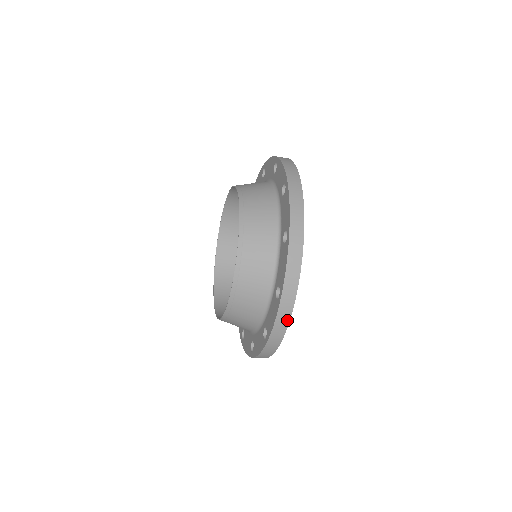
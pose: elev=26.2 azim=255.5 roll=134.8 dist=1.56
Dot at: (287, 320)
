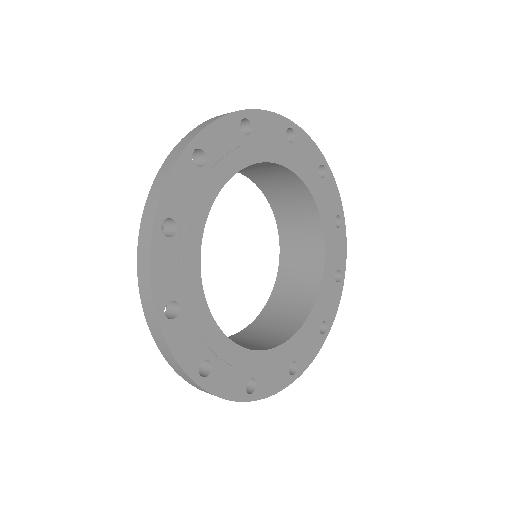
Dot at: (214, 395)
